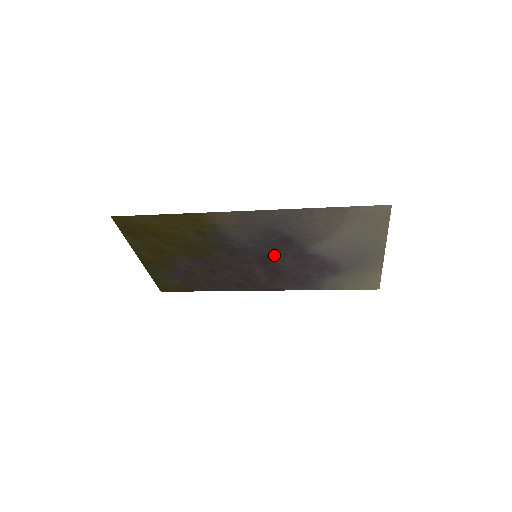
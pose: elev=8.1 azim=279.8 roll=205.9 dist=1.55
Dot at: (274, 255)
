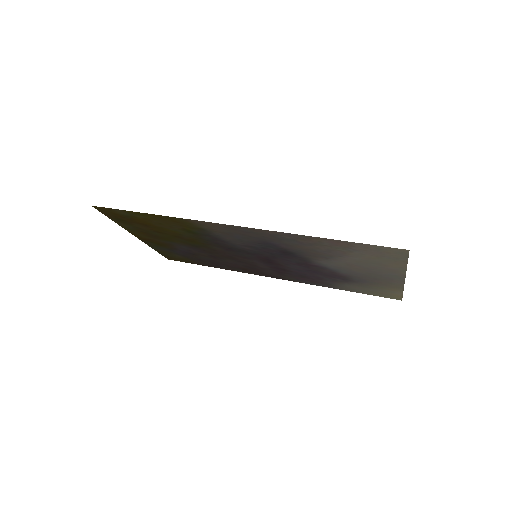
Dot at: (276, 259)
